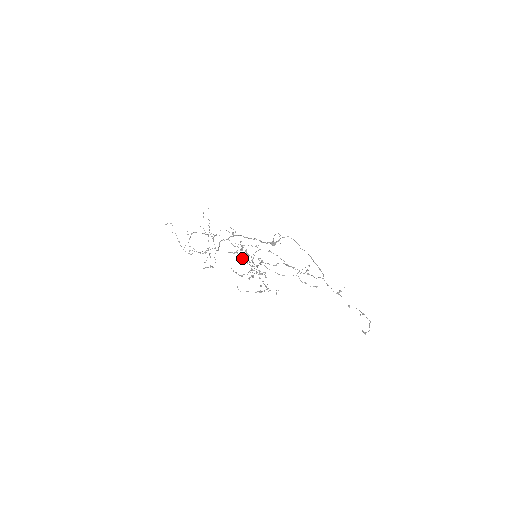
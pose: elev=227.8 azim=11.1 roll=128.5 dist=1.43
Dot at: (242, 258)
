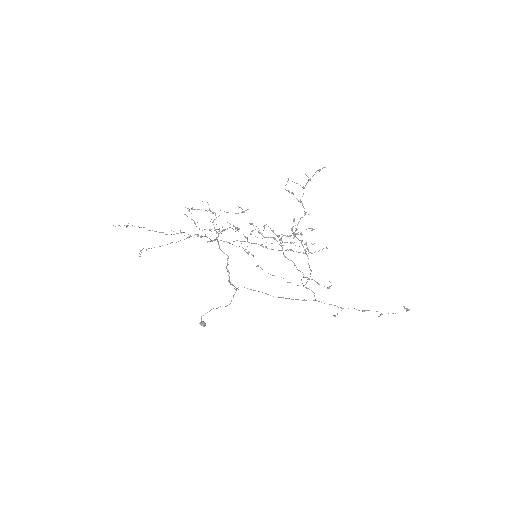
Dot at: occluded
